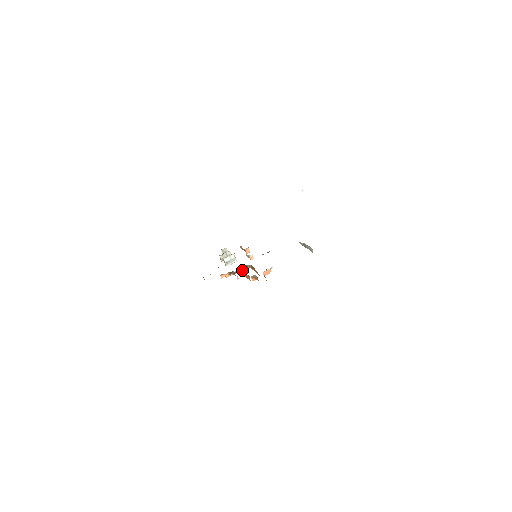
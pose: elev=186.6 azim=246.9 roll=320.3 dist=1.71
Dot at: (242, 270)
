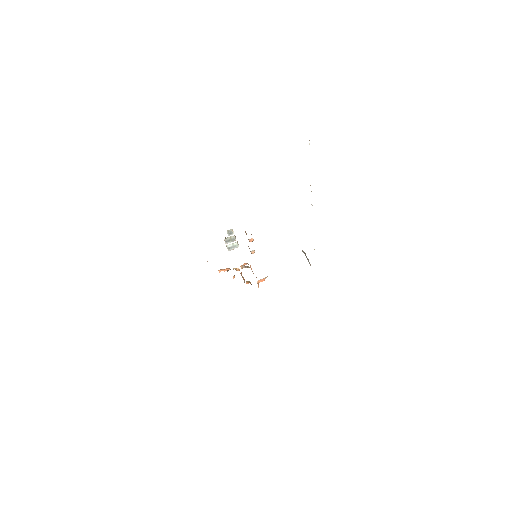
Dot at: (240, 266)
